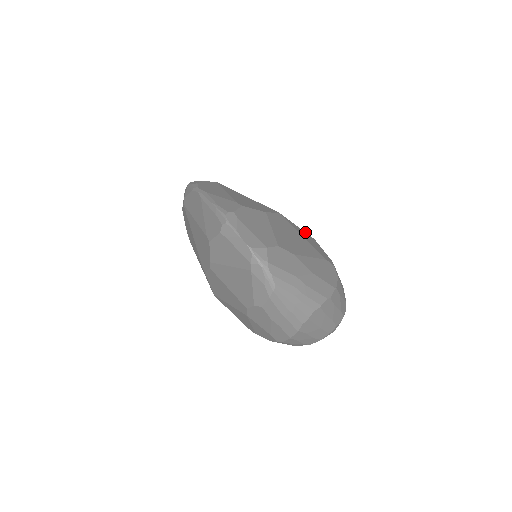
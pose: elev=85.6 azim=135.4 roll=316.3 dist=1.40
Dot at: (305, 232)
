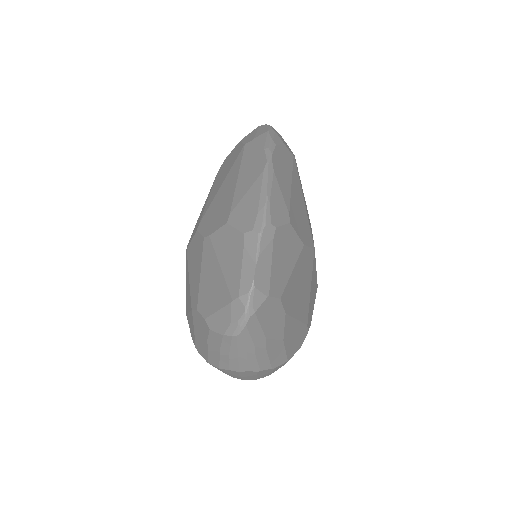
Dot at: occluded
